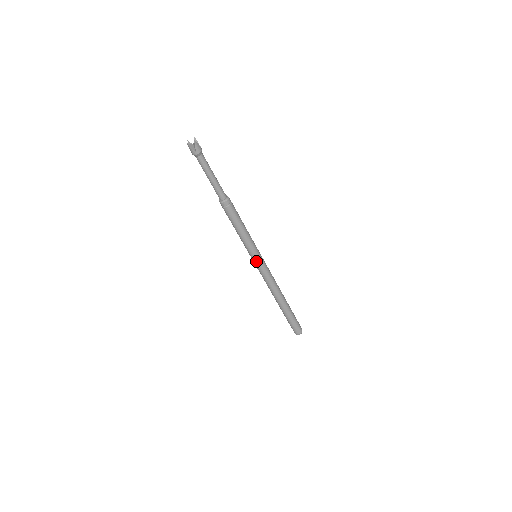
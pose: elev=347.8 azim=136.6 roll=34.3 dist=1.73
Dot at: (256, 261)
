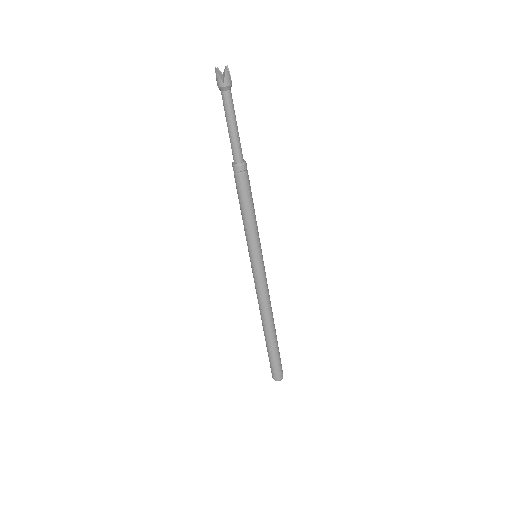
Dot at: (254, 262)
